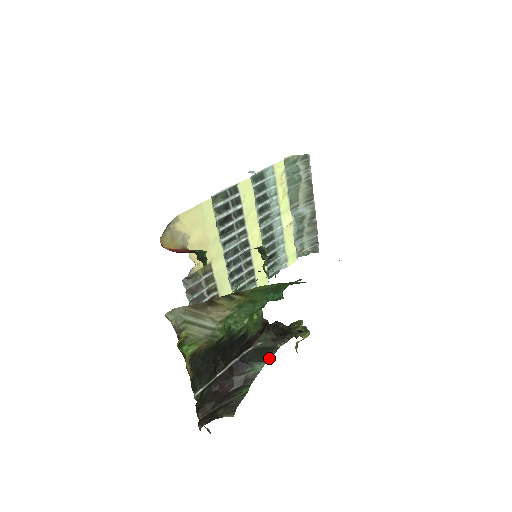
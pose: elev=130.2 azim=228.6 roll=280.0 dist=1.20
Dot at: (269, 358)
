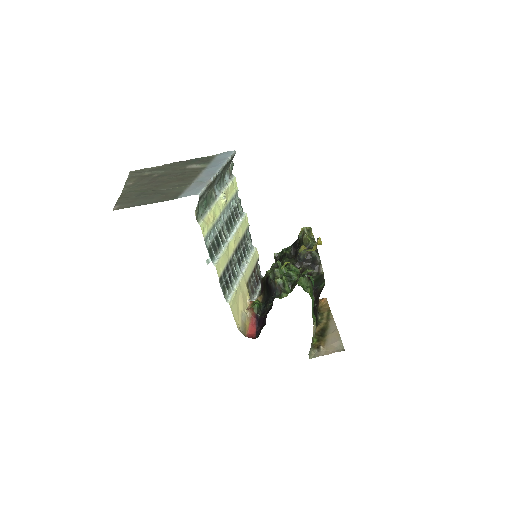
Dot at: (324, 279)
